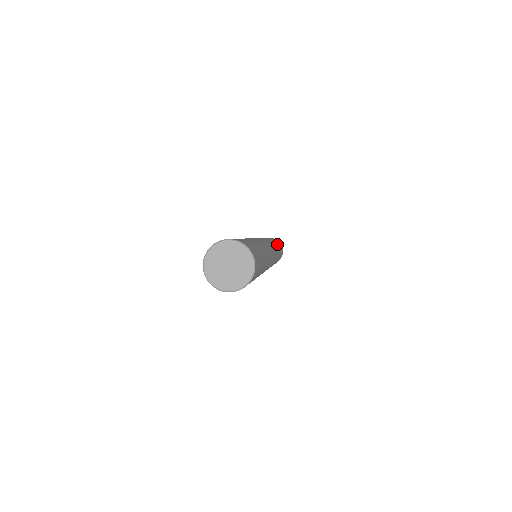
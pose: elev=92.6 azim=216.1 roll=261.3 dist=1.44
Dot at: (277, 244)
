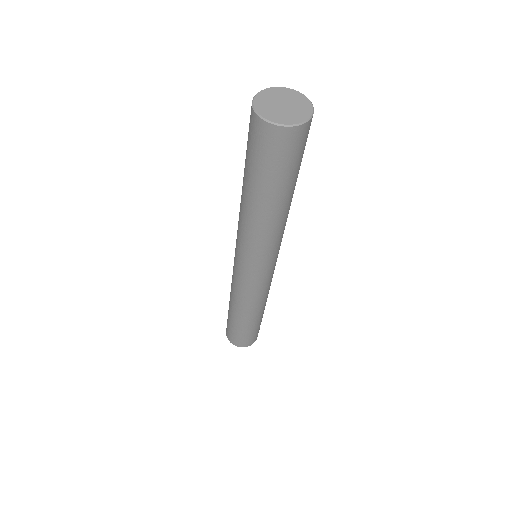
Dot at: occluded
